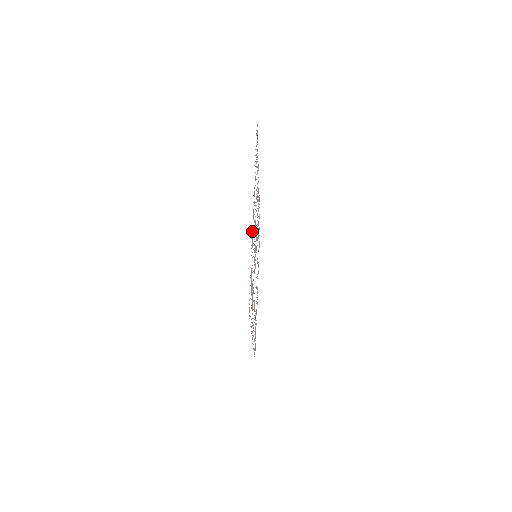
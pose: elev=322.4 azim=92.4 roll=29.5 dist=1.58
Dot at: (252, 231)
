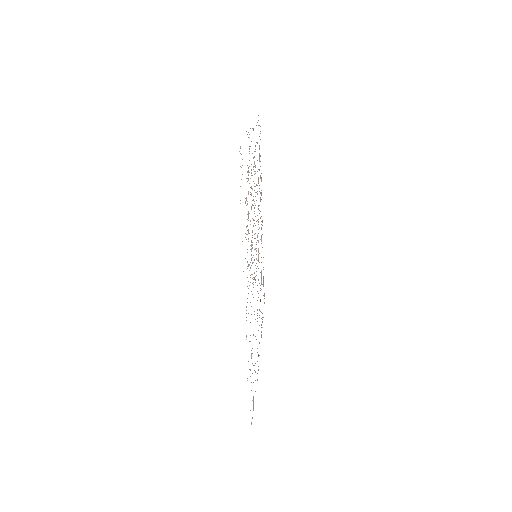
Dot at: occluded
